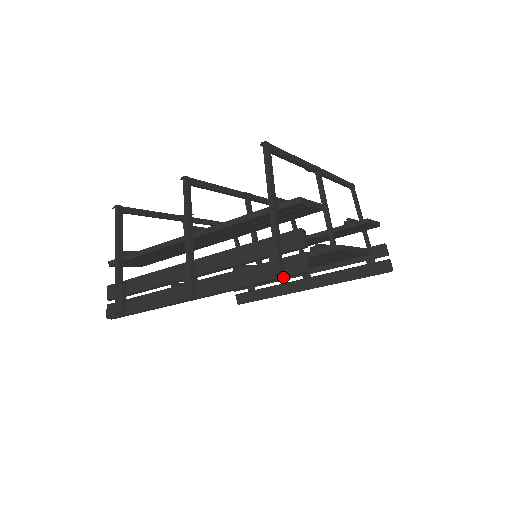
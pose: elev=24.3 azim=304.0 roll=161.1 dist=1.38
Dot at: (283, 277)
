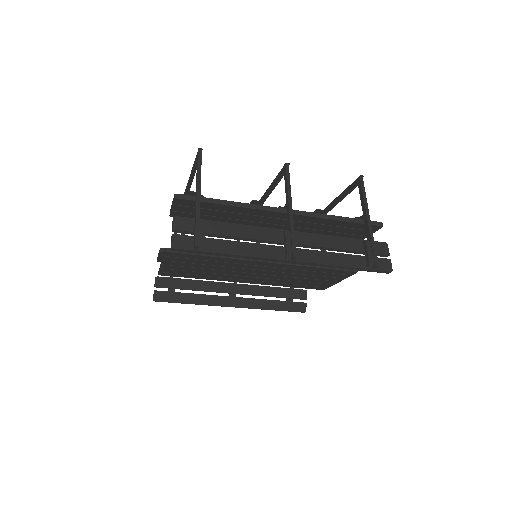
Dot at: (374, 270)
